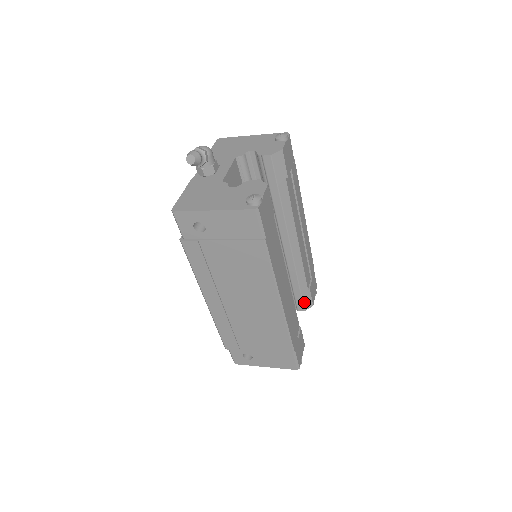
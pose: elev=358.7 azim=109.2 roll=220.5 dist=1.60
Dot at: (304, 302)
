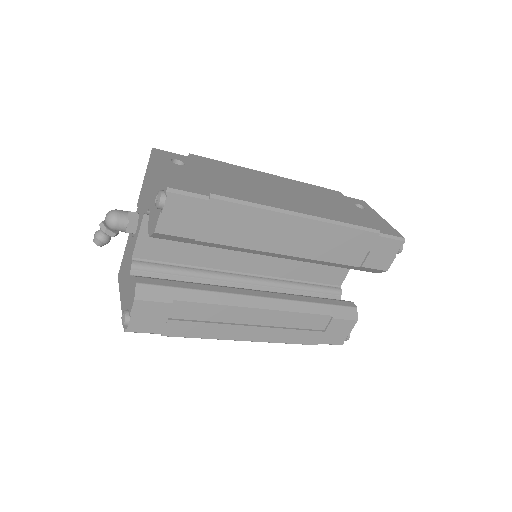
Dot at: (367, 271)
